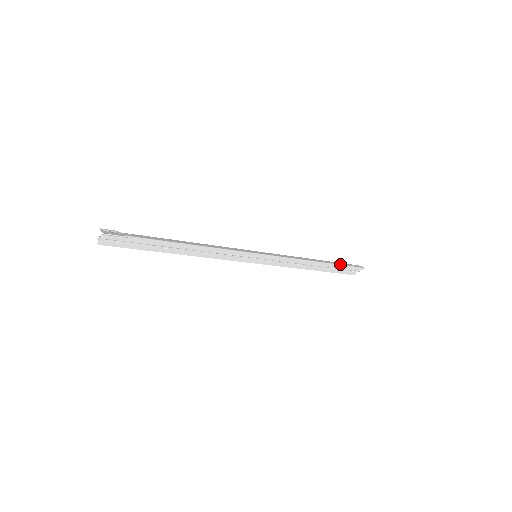
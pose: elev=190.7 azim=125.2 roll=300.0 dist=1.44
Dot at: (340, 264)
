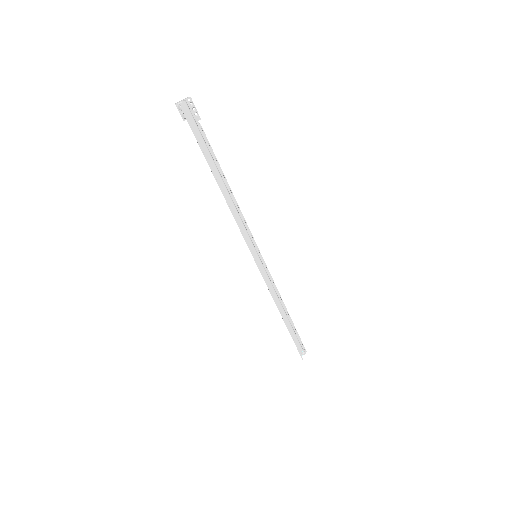
Dot at: (294, 328)
